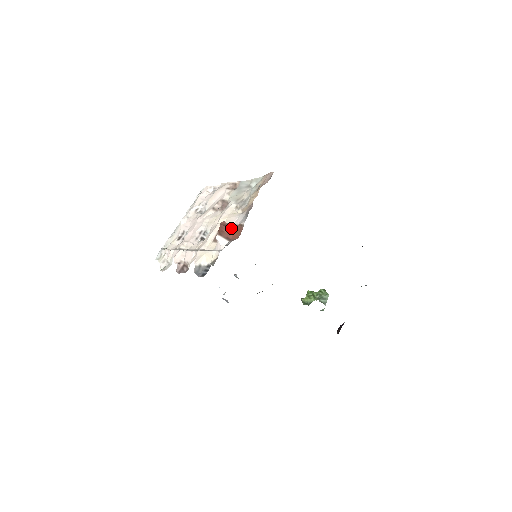
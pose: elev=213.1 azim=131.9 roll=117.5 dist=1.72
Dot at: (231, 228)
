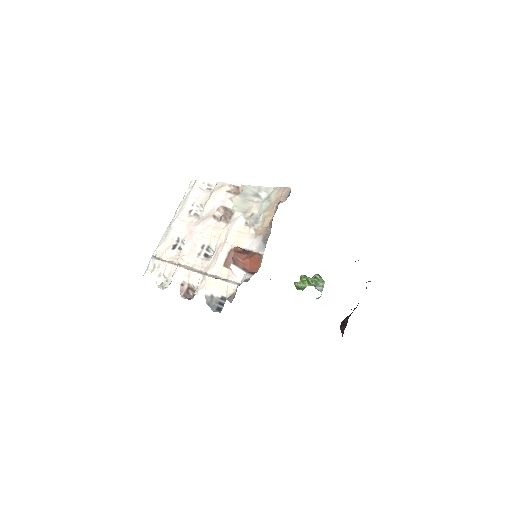
Dot at: (247, 256)
